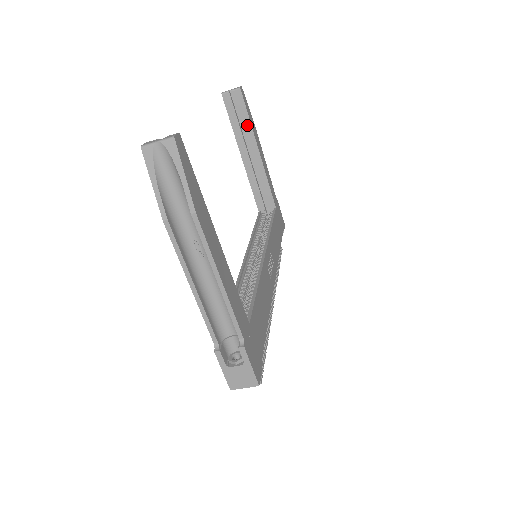
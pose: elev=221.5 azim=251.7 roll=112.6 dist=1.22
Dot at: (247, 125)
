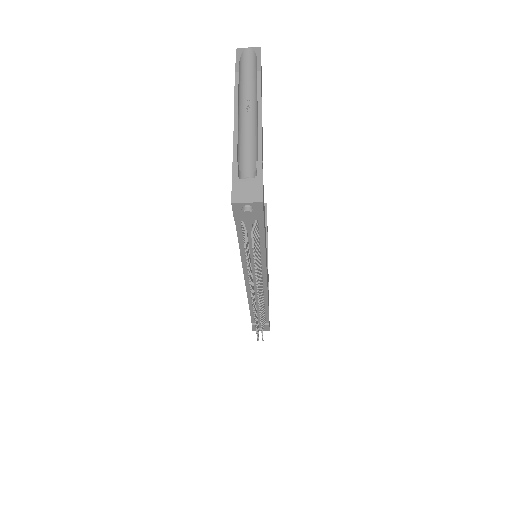
Dot at: occluded
